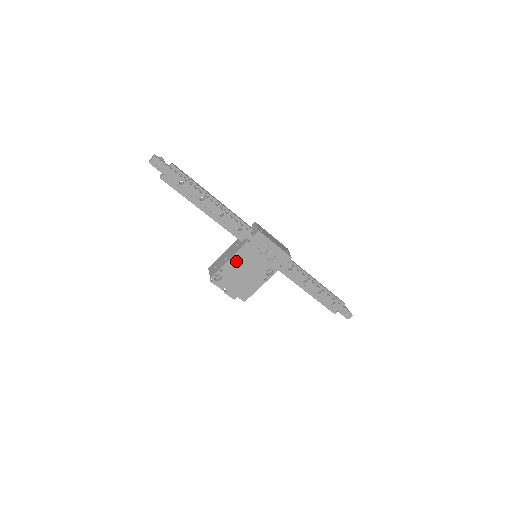
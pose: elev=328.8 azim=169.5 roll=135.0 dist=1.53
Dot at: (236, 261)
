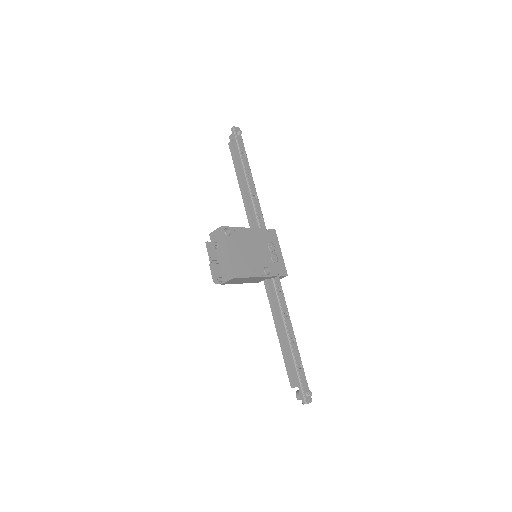
Dot at: (248, 234)
